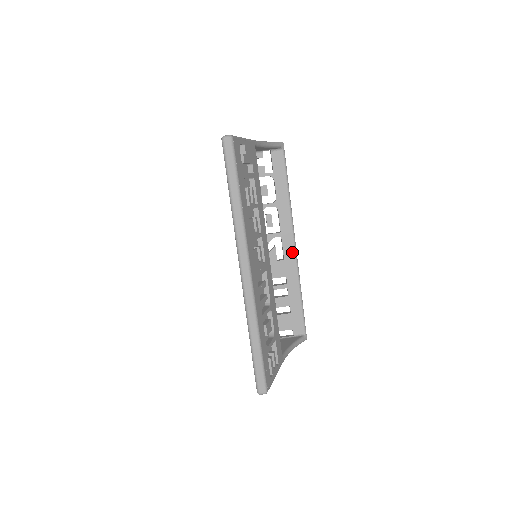
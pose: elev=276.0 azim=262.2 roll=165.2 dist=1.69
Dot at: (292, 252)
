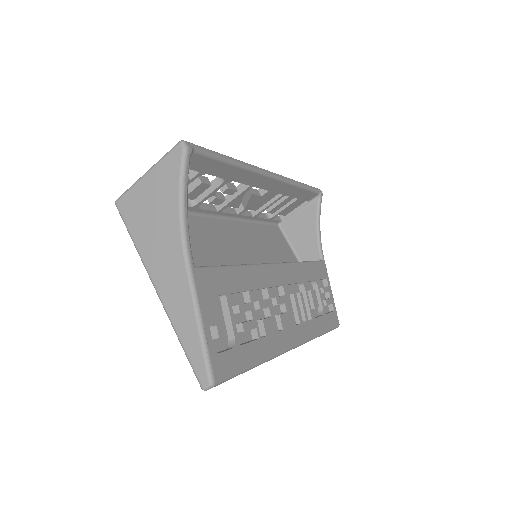
Dot at: (274, 182)
